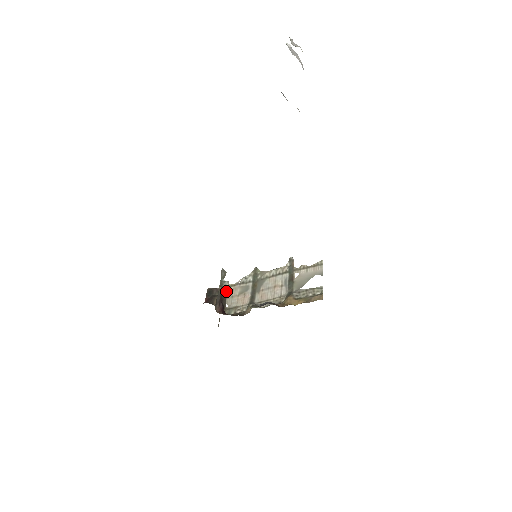
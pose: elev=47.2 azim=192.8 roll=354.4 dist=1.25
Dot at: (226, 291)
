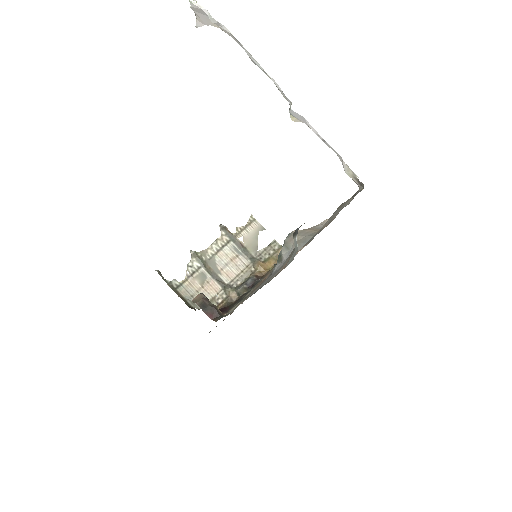
Dot at: (185, 290)
